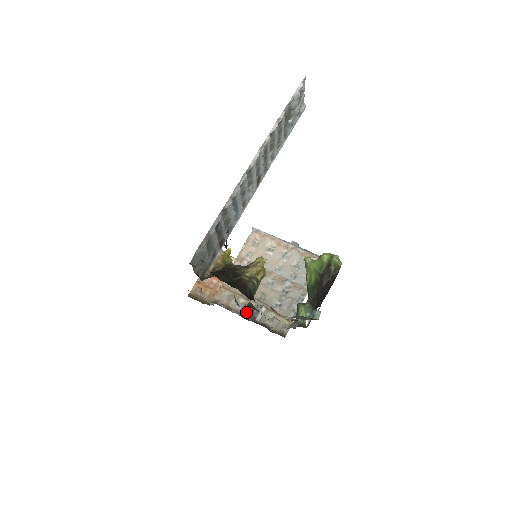
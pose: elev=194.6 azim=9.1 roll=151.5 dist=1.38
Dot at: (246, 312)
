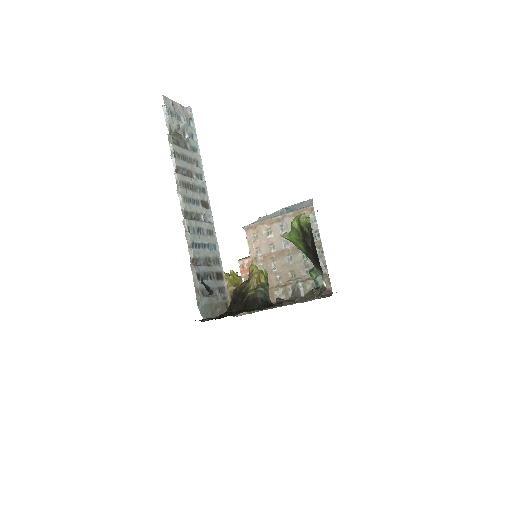
Dot at: (290, 297)
